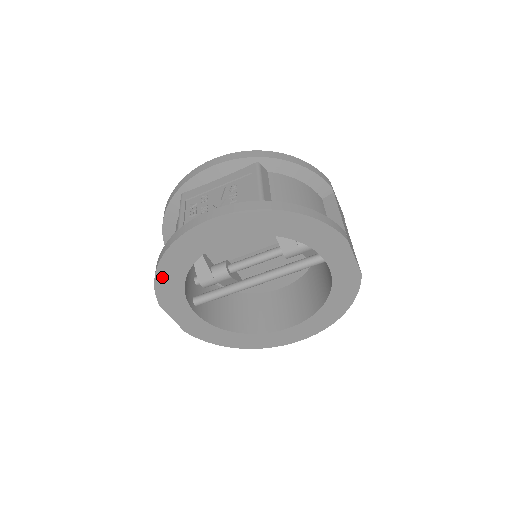
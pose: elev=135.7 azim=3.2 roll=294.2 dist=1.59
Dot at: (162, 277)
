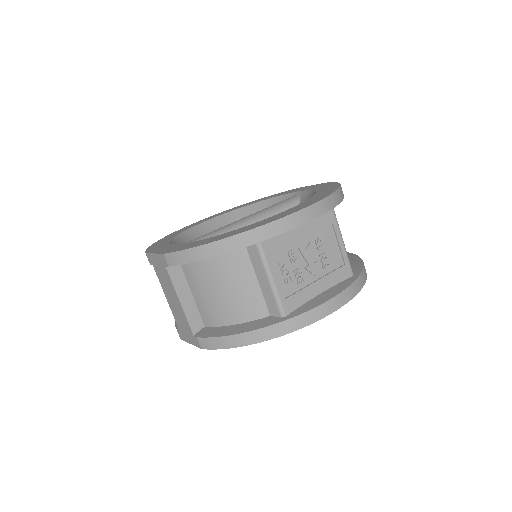
Dot at: occluded
